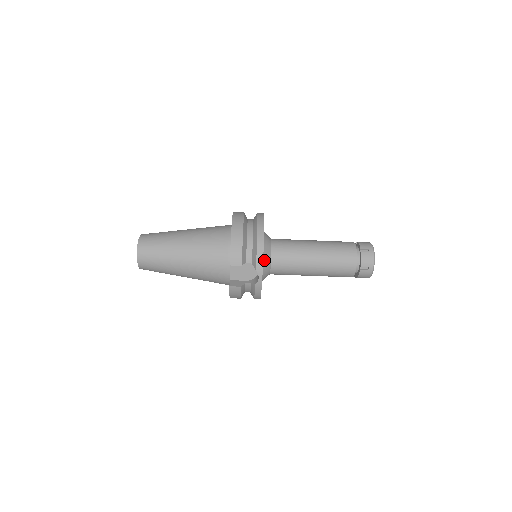
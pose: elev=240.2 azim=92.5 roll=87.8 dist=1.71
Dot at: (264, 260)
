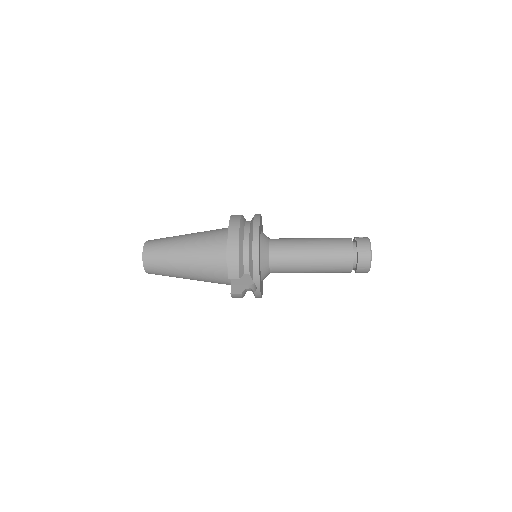
Dot at: (262, 267)
